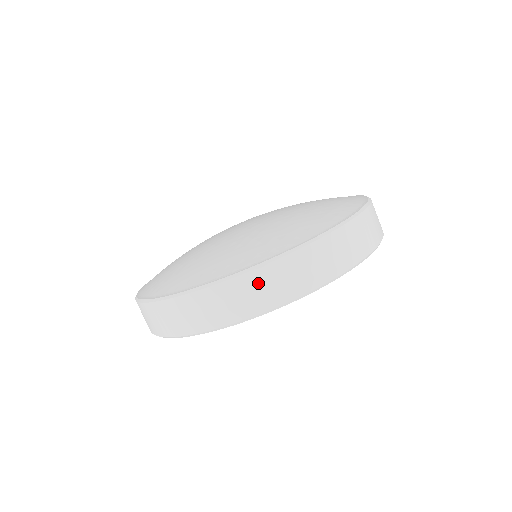
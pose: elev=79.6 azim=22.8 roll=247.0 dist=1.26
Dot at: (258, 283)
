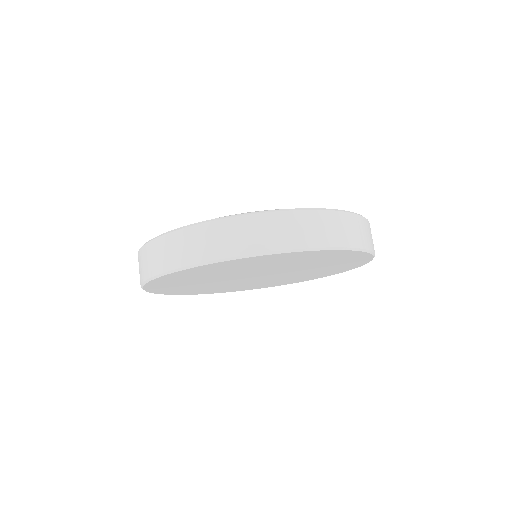
Dot at: (311, 222)
